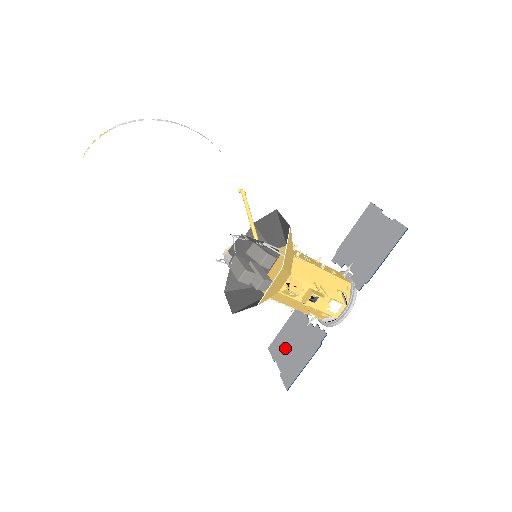
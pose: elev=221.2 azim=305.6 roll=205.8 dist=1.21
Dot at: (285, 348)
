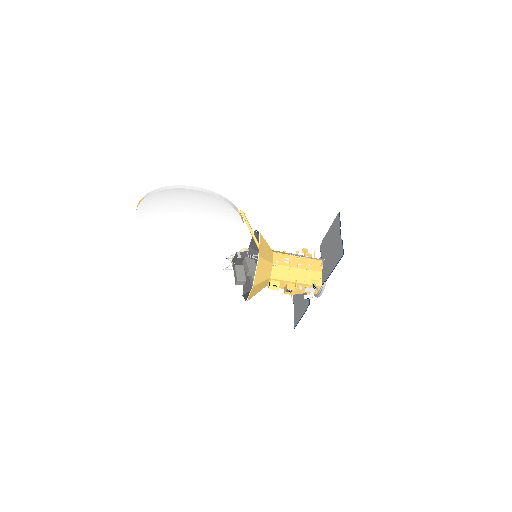
Dot at: (297, 298)
